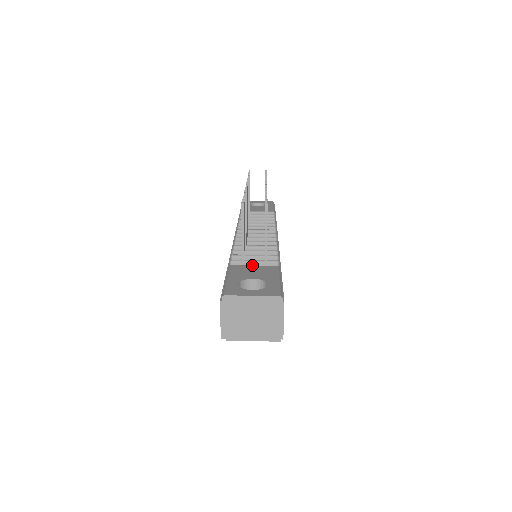
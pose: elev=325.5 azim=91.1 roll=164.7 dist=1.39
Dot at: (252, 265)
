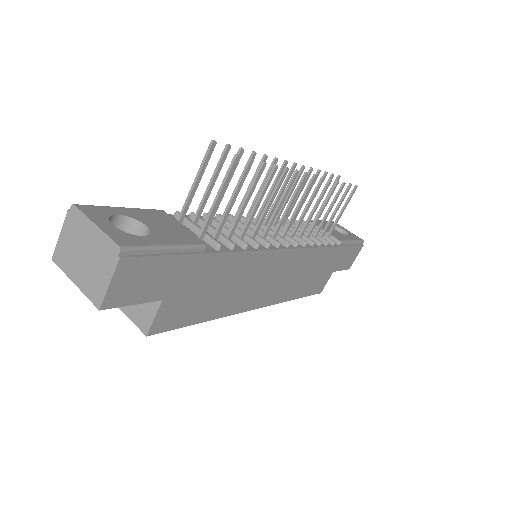
Dot at: occluded
